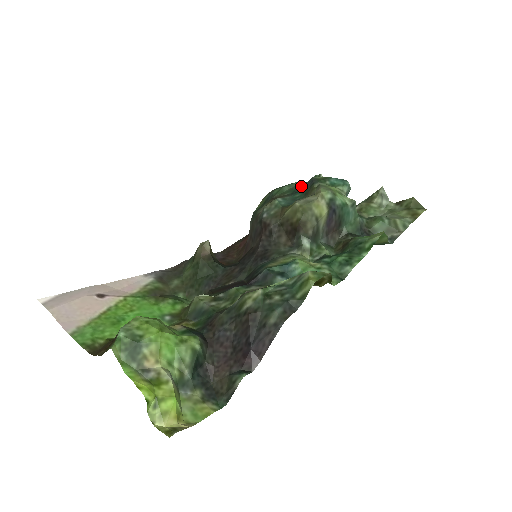
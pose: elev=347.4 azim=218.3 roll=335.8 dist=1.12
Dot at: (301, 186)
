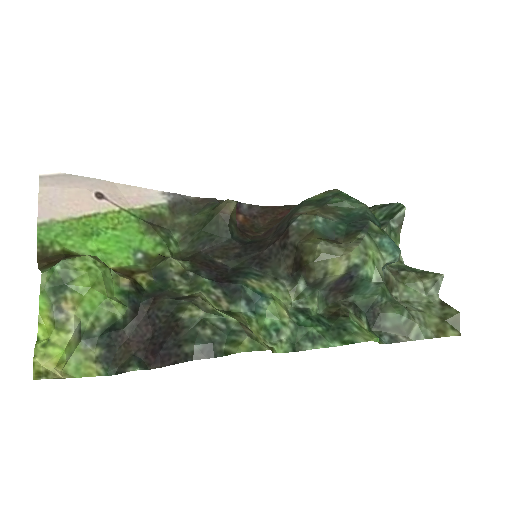
Dot at: (358, 217)
